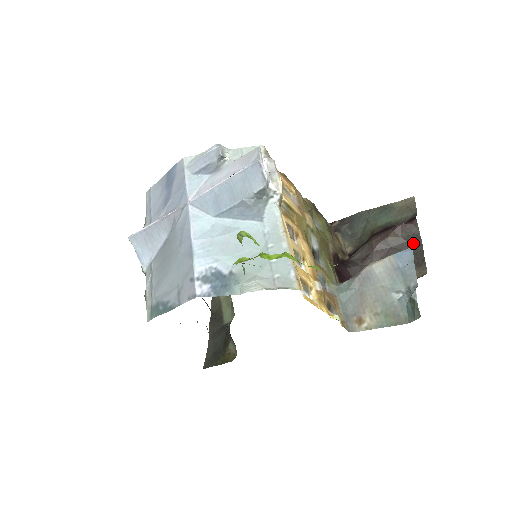
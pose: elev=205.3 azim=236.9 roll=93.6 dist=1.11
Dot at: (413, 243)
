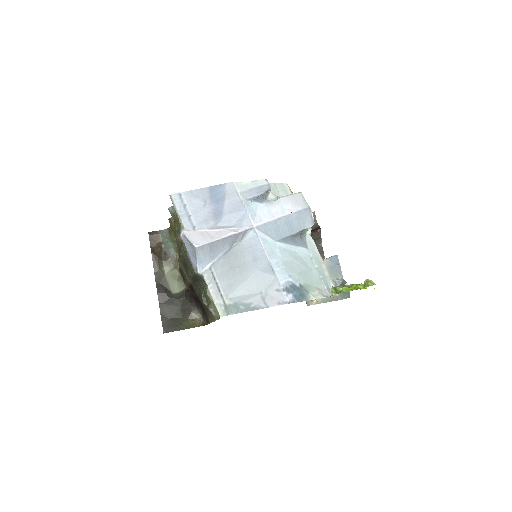
Dot at: (316, 243)
